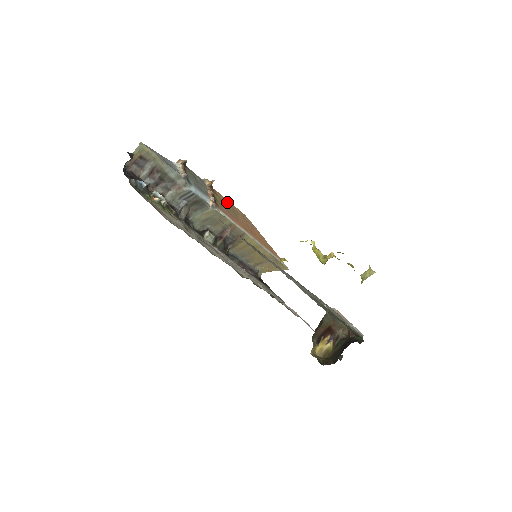
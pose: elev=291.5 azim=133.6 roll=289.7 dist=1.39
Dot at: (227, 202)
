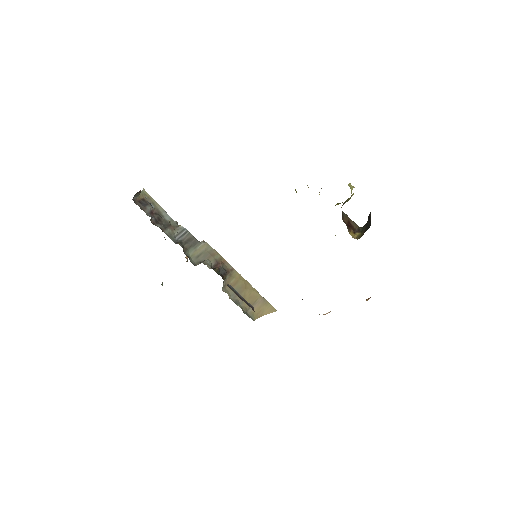
Dot at: occluded
